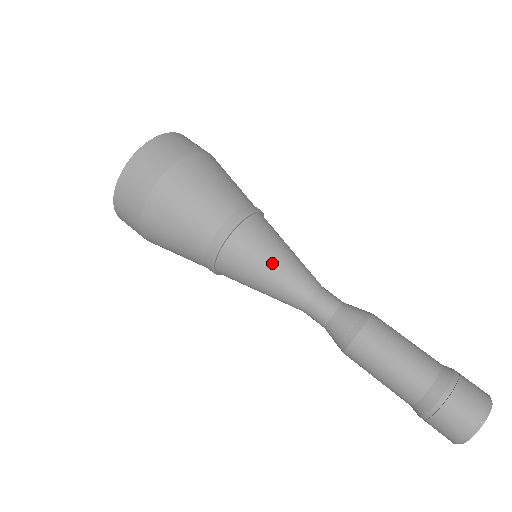
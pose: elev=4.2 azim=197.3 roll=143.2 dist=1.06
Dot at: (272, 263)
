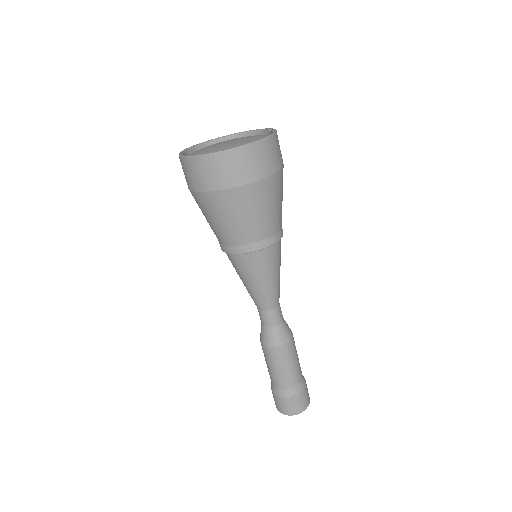
Dot at: (244, 282)
